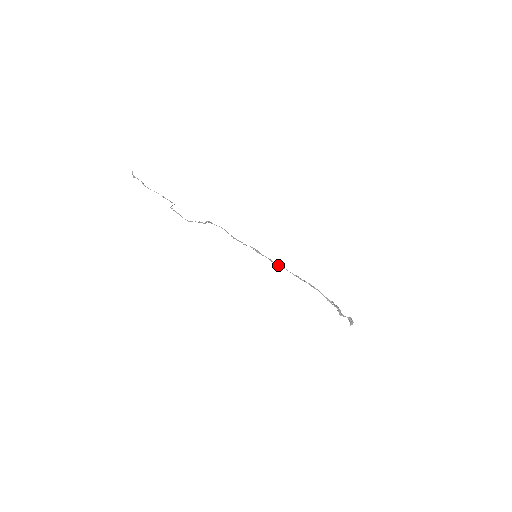
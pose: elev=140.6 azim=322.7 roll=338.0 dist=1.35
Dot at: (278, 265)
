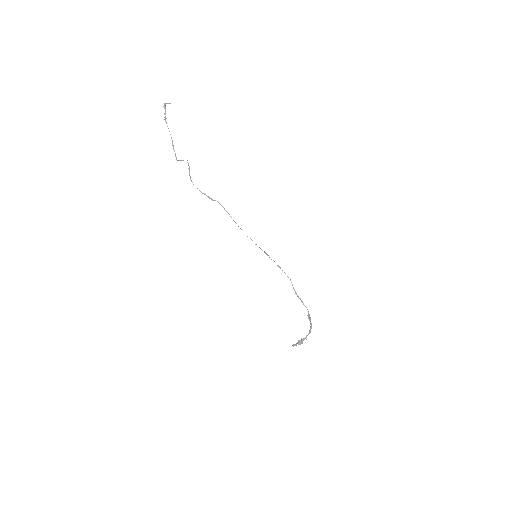
Dot at: occluded
